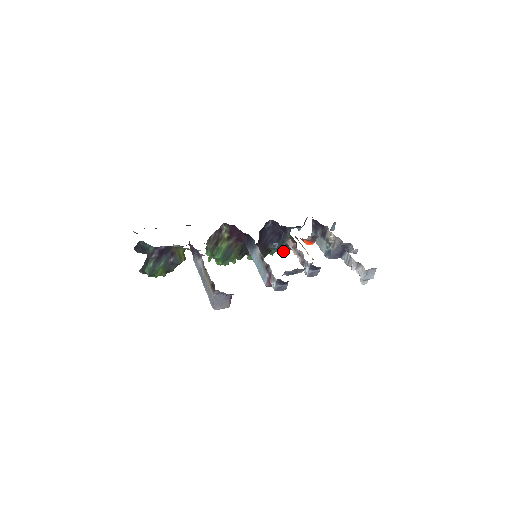
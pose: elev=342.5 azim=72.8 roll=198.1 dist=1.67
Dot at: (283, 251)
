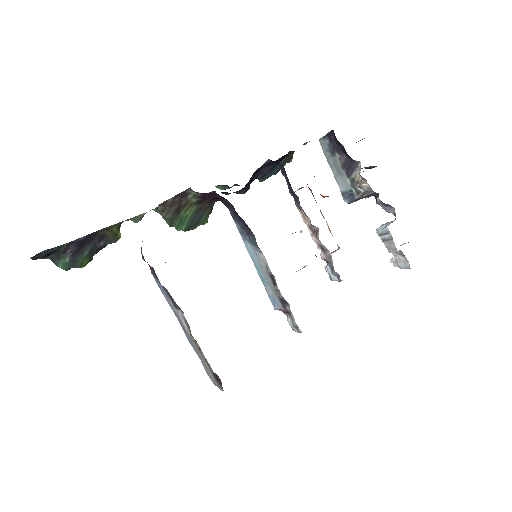
Dot at: (274, 173)
